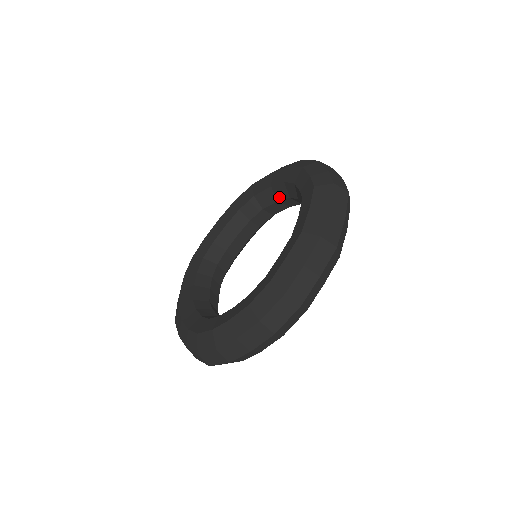
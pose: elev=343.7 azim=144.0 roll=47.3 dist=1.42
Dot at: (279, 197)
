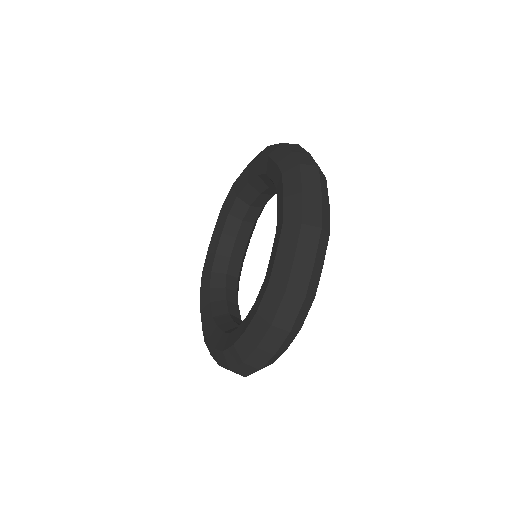
Dot at: (259, 190)
